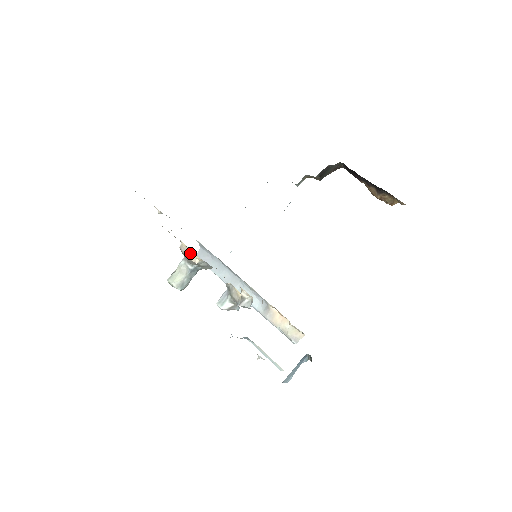
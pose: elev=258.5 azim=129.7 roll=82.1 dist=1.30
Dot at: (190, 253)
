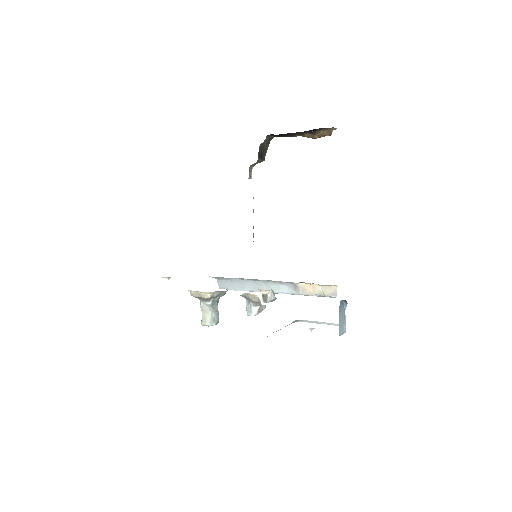
Dot at: (200, 294)
